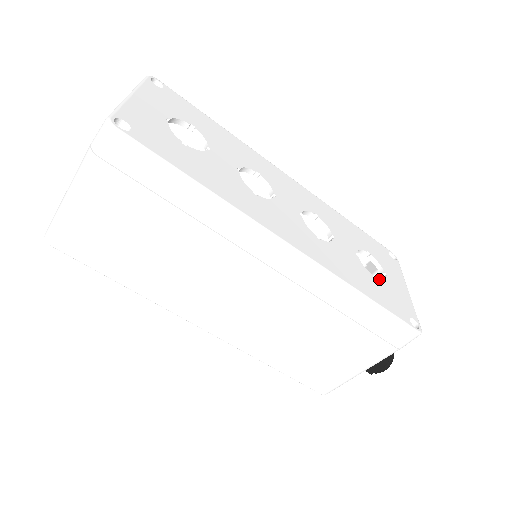
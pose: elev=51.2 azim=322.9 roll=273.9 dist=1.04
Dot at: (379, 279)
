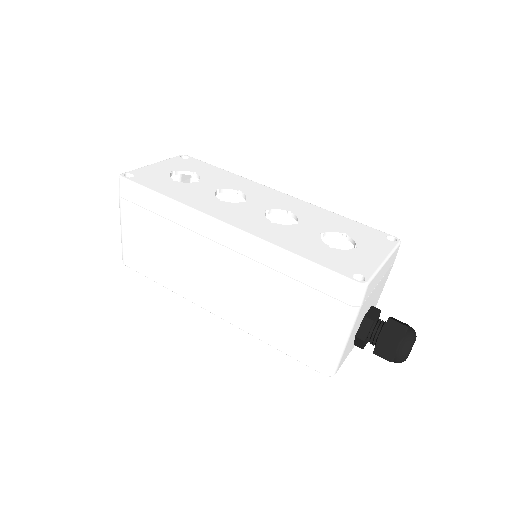
Dot at: (337, 249)
